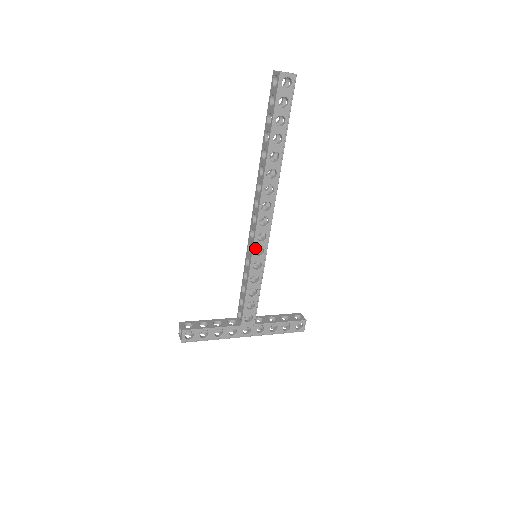
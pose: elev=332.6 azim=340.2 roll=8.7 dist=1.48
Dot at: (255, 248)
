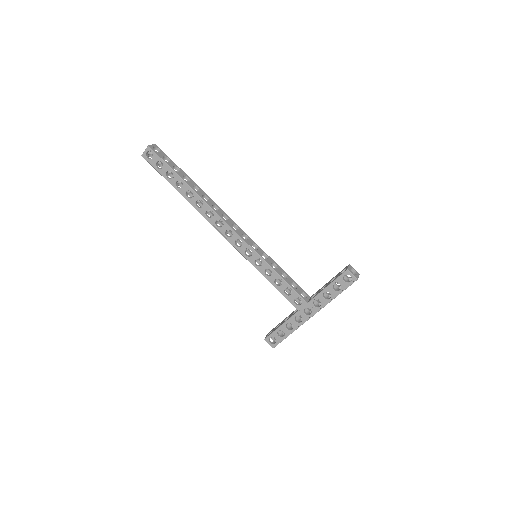
Dot at: (243, 254)
